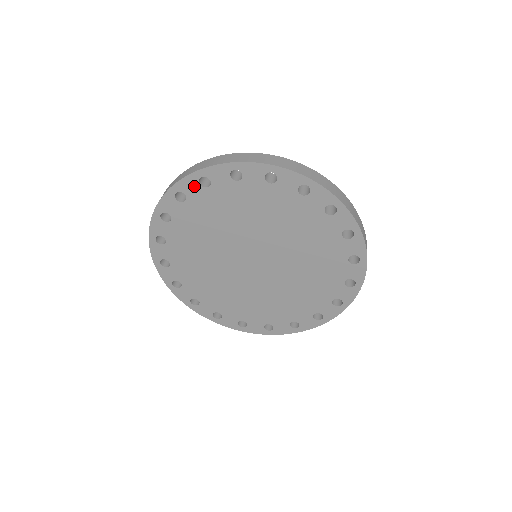
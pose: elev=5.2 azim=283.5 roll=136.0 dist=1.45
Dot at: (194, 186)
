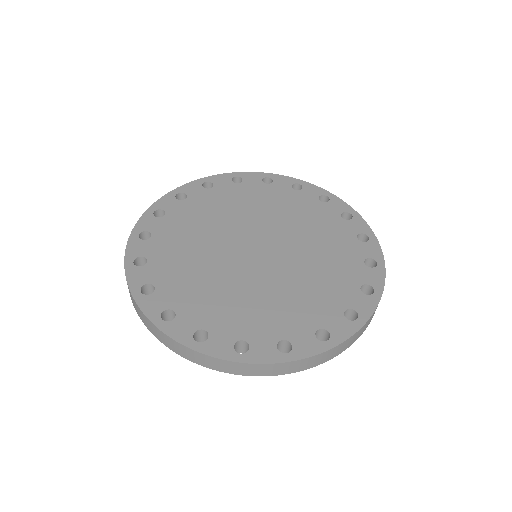
Dot at: occluded
